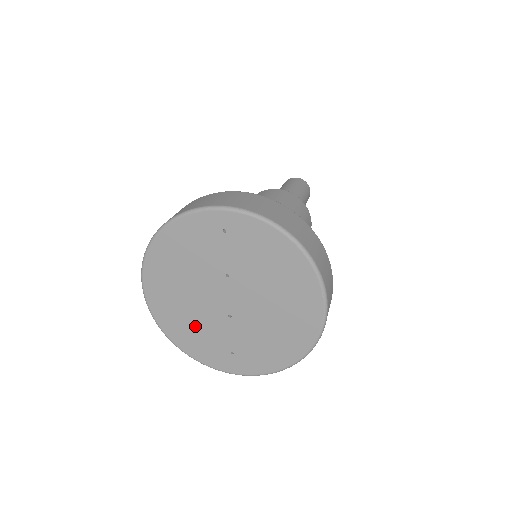
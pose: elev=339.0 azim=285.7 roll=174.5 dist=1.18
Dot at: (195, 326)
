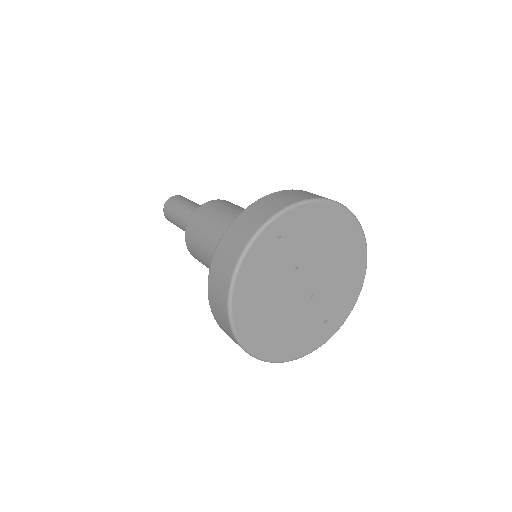
Dot at: (293, 331)
